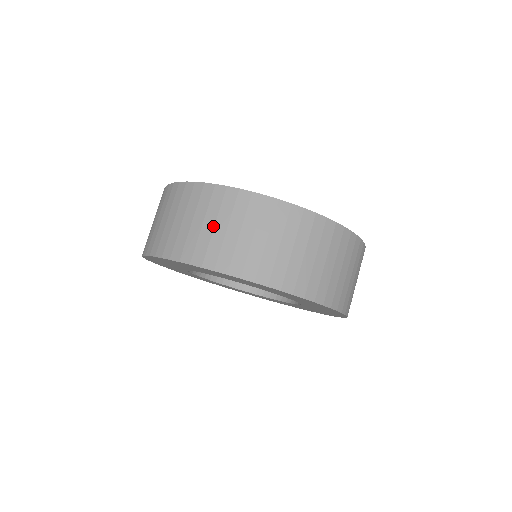
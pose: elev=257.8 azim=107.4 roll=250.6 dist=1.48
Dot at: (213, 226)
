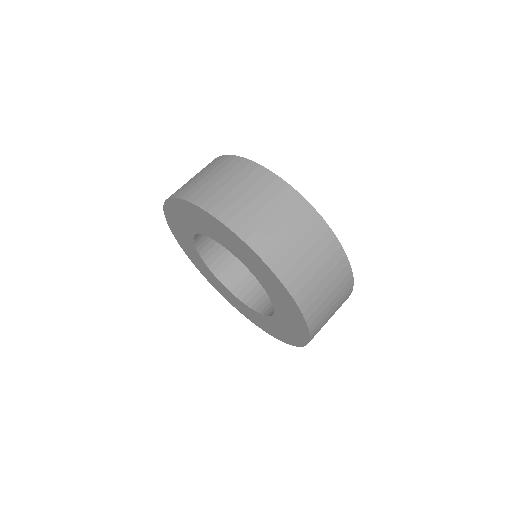
Dot at: (242, 193)
